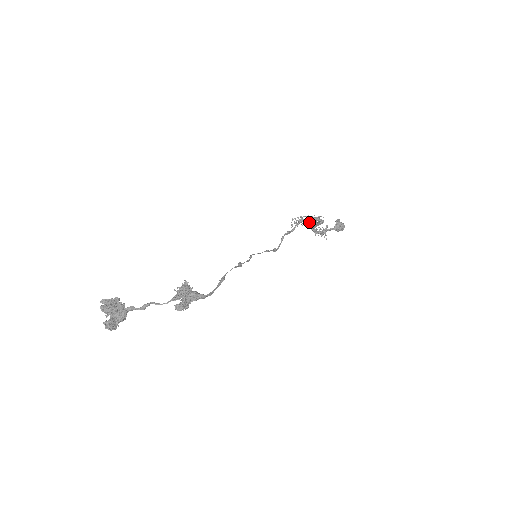
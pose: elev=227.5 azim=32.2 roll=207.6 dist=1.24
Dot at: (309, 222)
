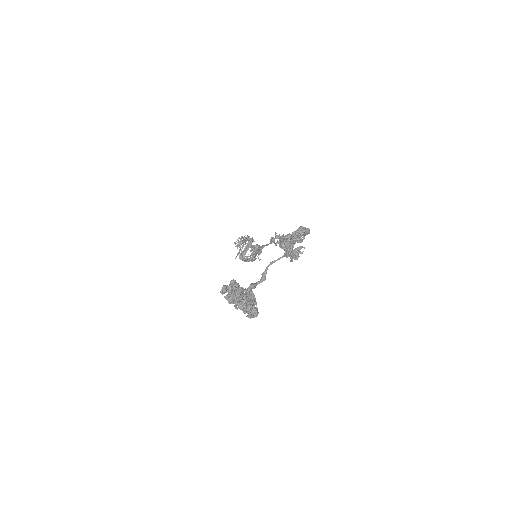
Dot at: (245, 243)
